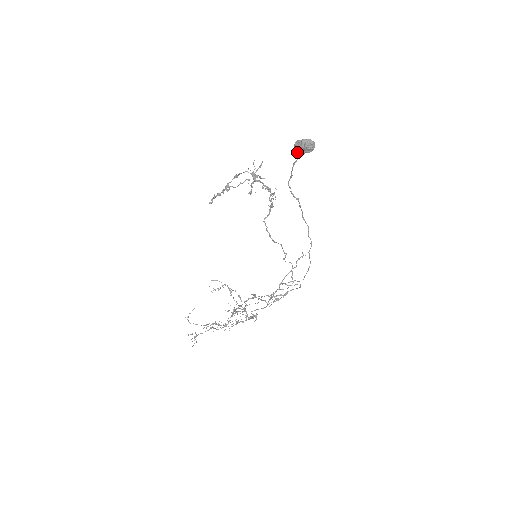
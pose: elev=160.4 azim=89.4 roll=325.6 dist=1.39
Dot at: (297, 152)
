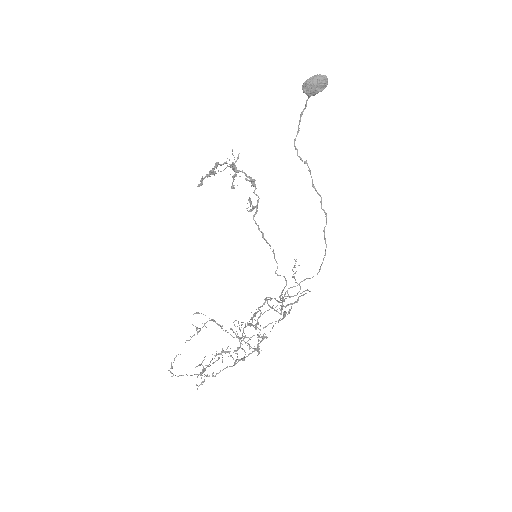
Dot at: (307, 94)
